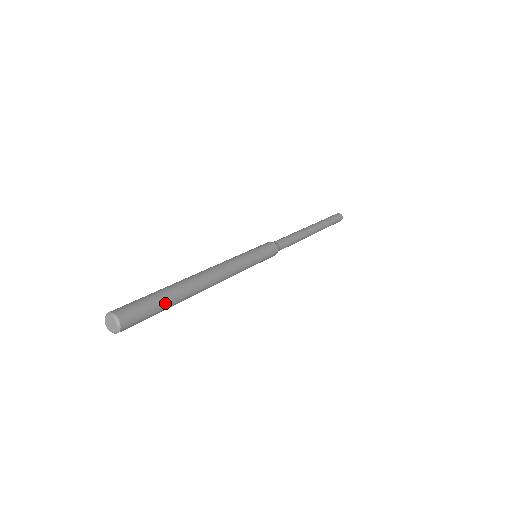
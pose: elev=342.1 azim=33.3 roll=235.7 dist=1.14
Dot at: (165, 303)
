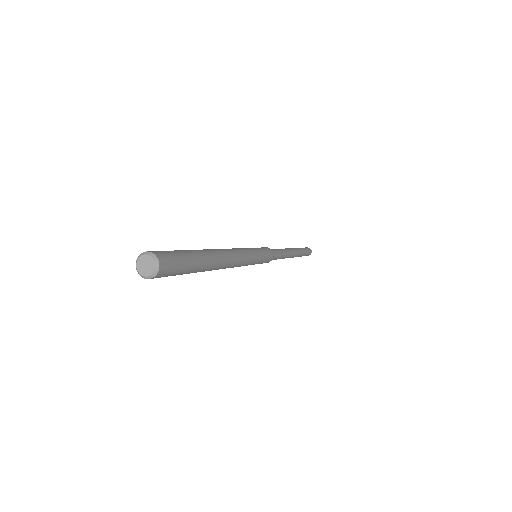
Dot at: (192, 254)
